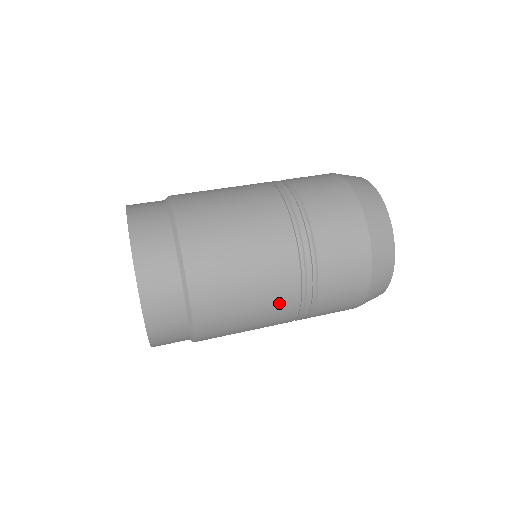
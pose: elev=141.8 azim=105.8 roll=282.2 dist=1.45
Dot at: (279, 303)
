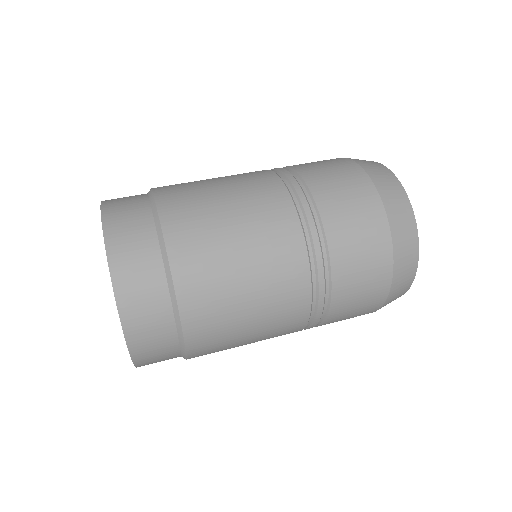
Dot at: (283, 328)
